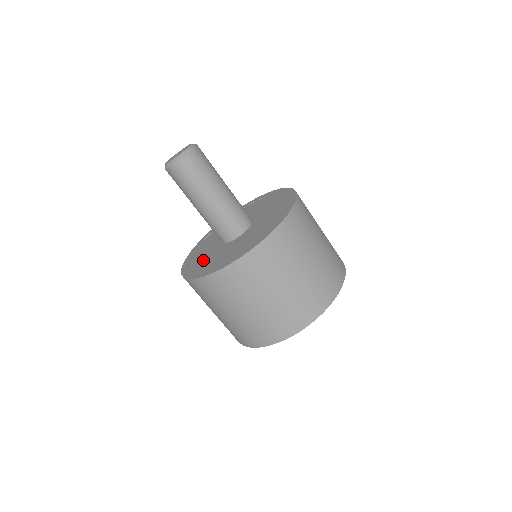
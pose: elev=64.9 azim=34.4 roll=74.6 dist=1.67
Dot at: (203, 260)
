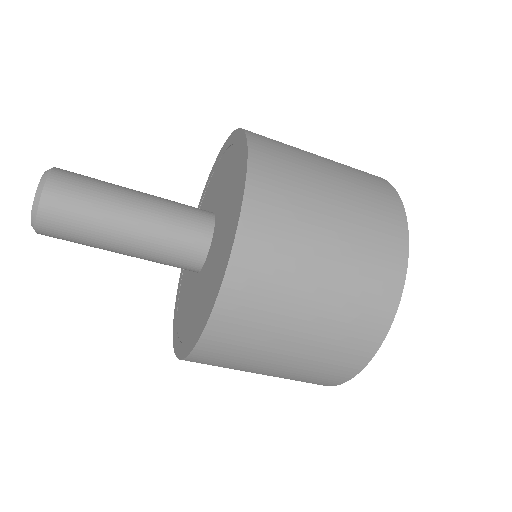
Dot at: occluded
